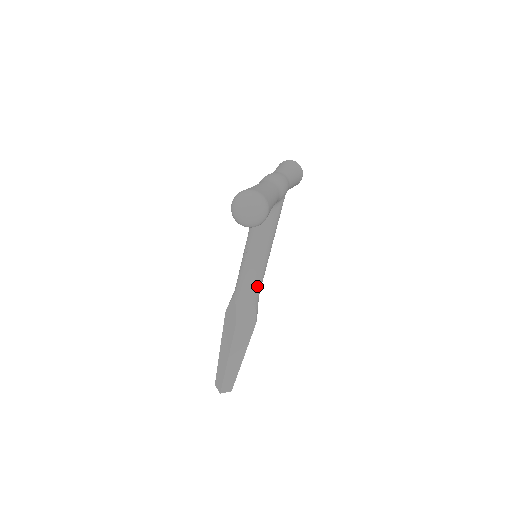
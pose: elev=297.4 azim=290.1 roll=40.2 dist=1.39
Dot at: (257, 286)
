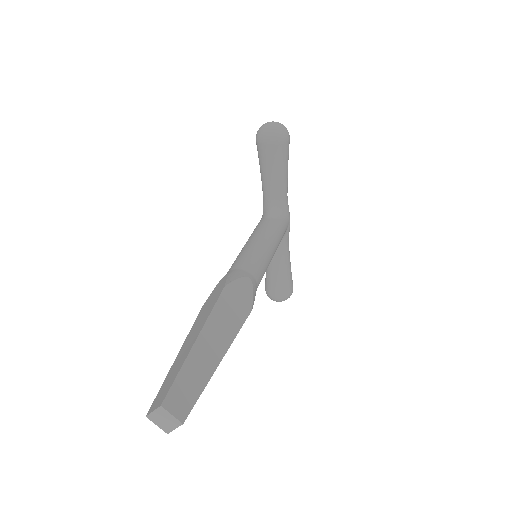
Dot at: (258, 266)
